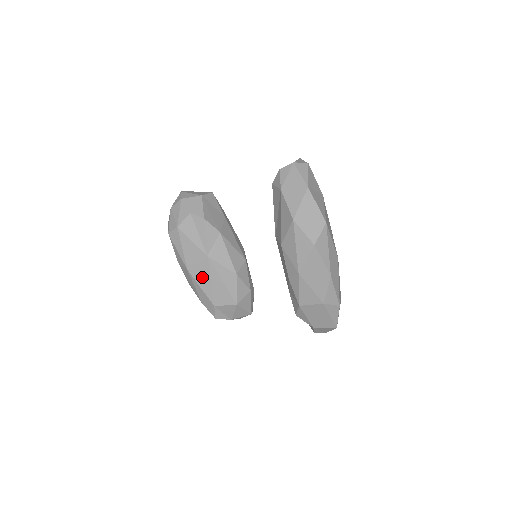
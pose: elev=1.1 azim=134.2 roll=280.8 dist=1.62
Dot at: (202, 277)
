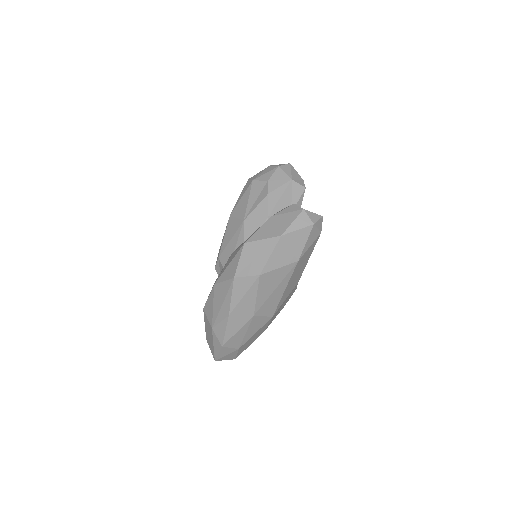
Dot at: (230, 230)
